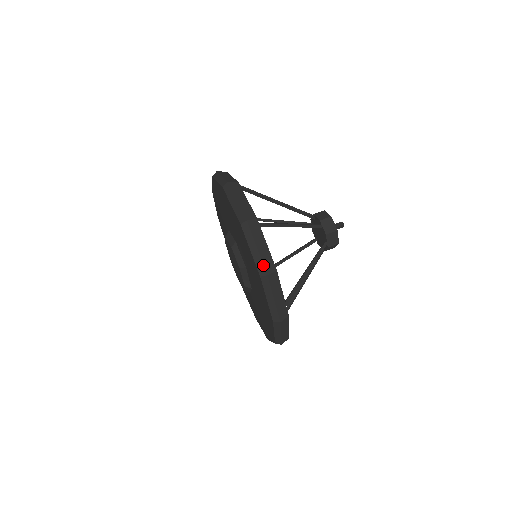
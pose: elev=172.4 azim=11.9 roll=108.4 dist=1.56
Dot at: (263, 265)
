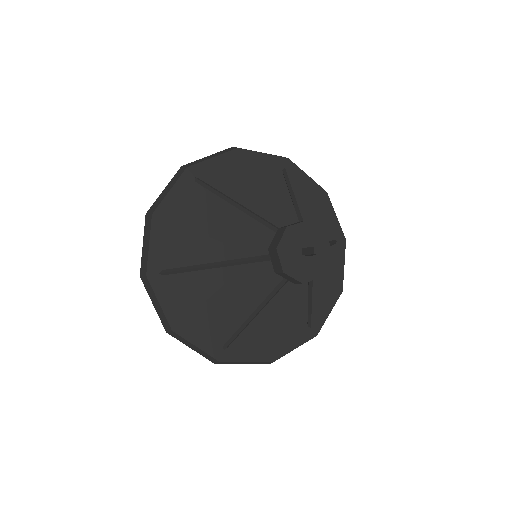
Dot at: (161, 322)
